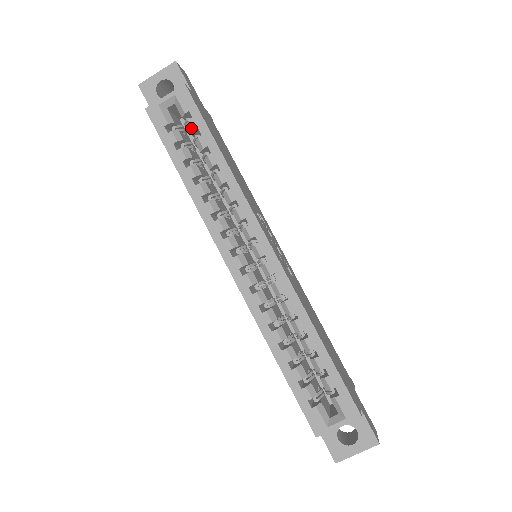
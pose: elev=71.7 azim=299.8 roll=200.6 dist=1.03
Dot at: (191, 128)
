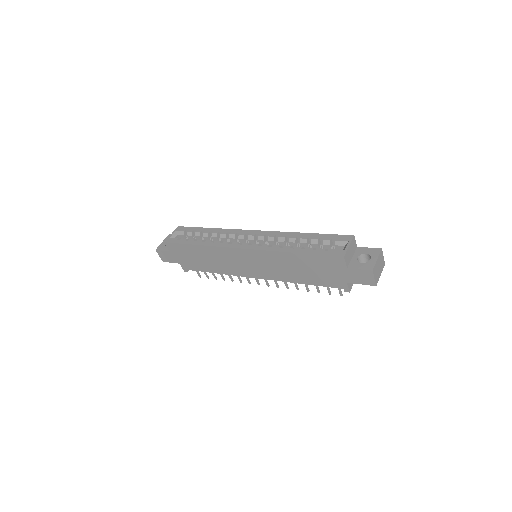
Dot at: (190, 233)
